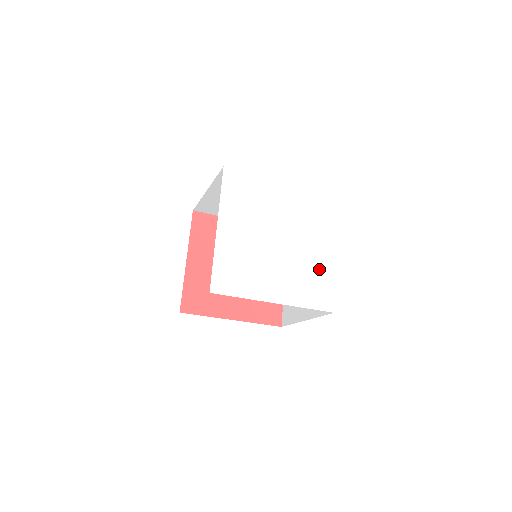
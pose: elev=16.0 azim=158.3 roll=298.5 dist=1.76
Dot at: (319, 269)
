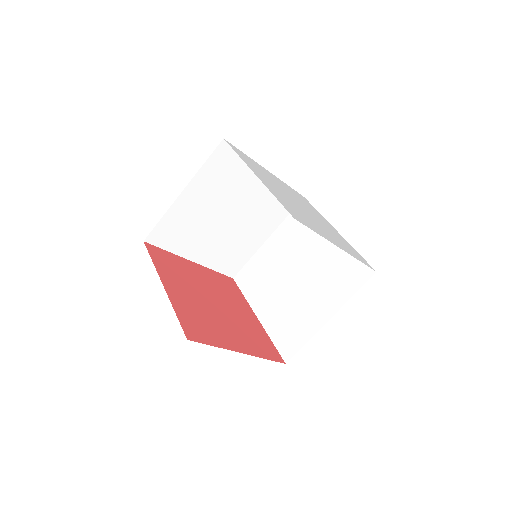
Dot at: (313, 225)
